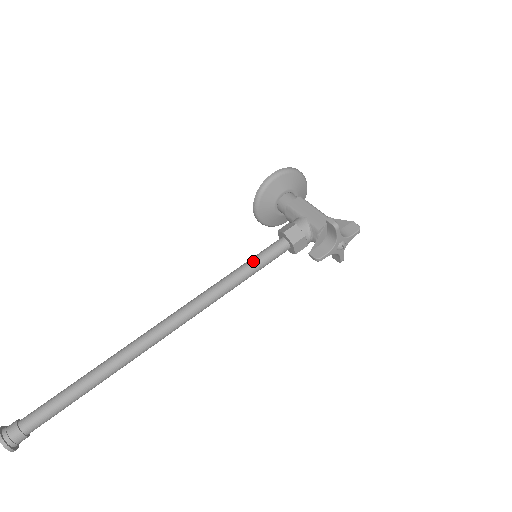
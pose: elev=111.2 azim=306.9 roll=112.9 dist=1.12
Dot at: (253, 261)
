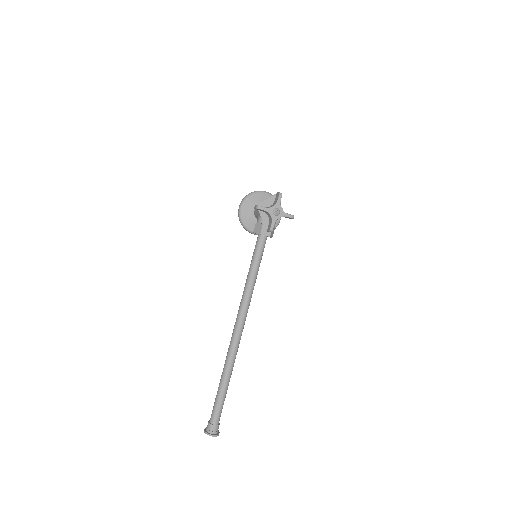
Dot at: (251, 260)
